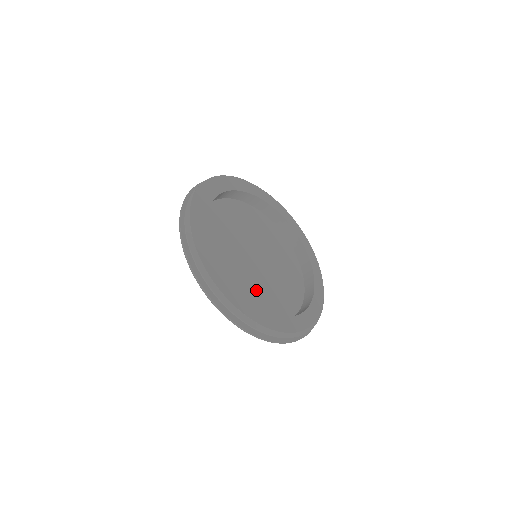
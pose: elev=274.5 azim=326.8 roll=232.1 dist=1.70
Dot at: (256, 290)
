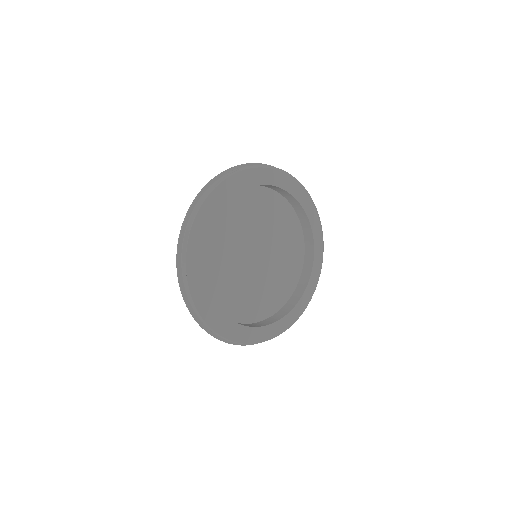
Dot at: (254, 294)
